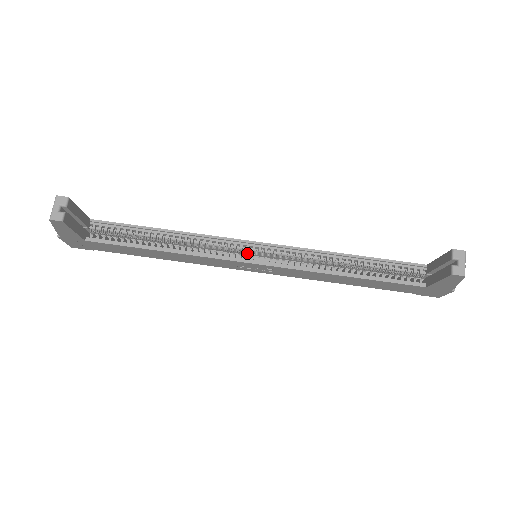
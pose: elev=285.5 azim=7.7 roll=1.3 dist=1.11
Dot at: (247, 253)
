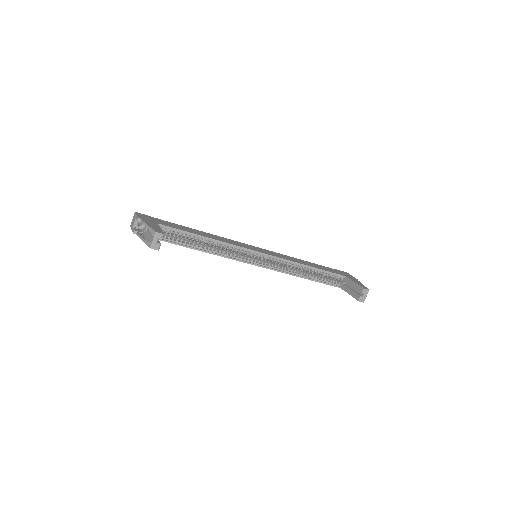
Dot at: occluded
